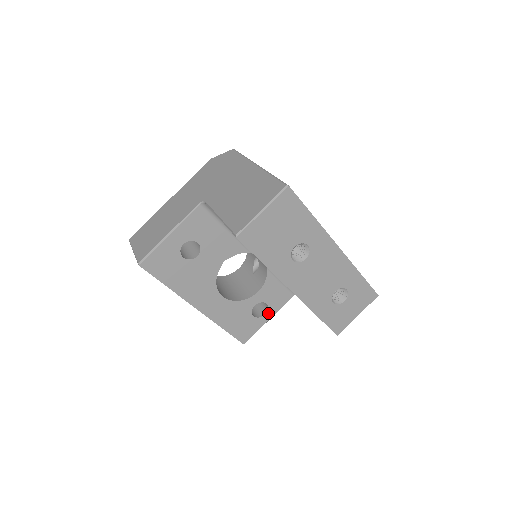
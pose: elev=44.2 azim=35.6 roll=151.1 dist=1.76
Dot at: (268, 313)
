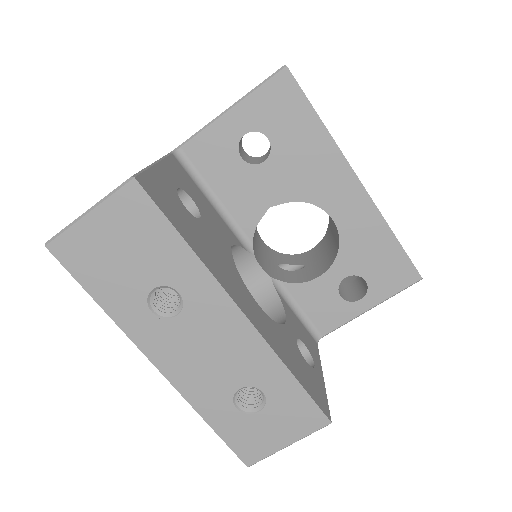
Dot at: (315, 364)
